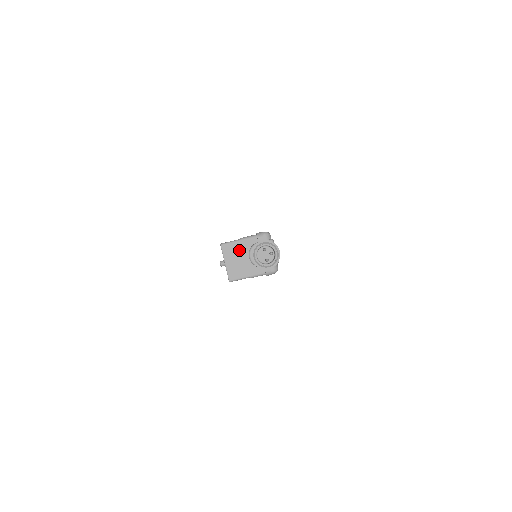
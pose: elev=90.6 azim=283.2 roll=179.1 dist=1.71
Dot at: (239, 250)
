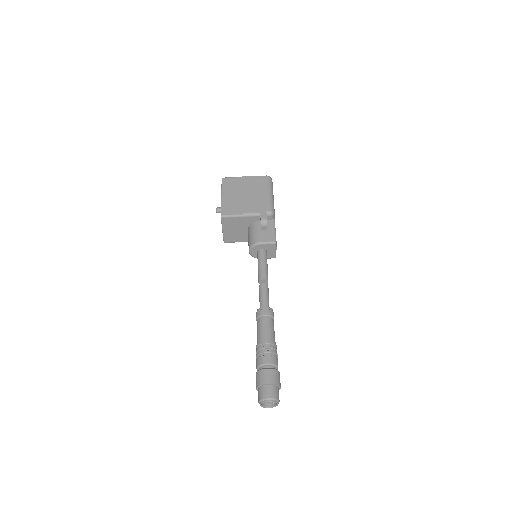
Dot at: (239, 223)
